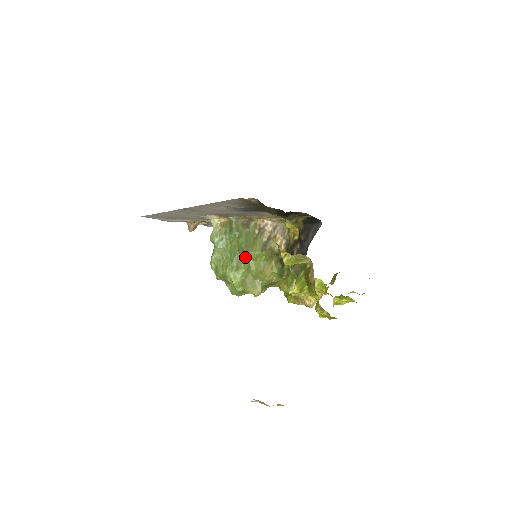
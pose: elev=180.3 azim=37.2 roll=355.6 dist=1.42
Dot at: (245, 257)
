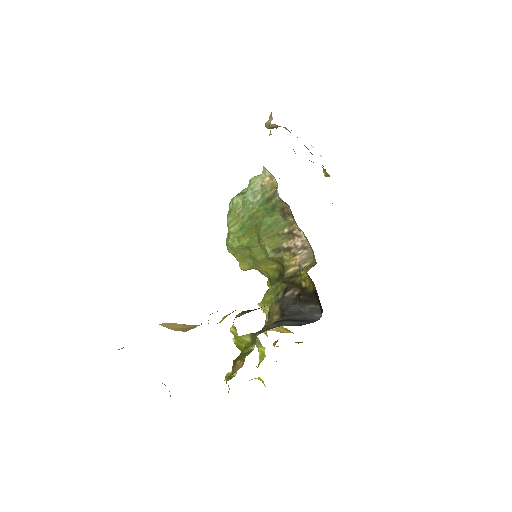
Dot at: (256, 236)
